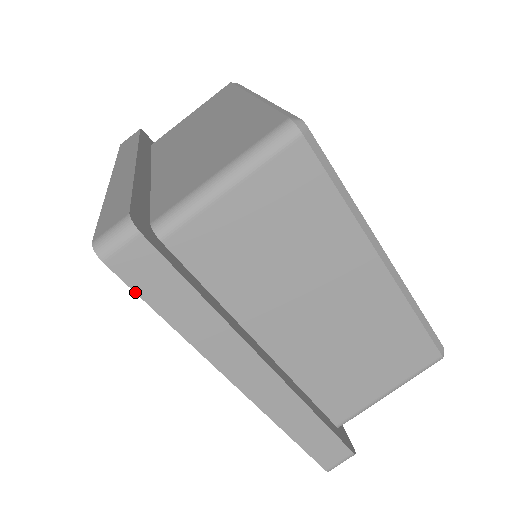
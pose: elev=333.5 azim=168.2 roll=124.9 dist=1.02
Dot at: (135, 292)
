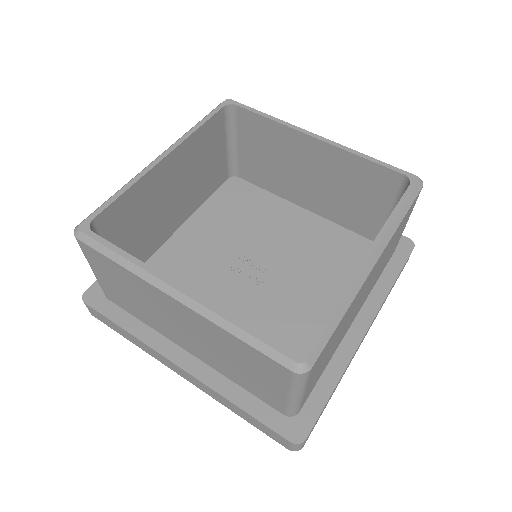
Dot at: occluded
